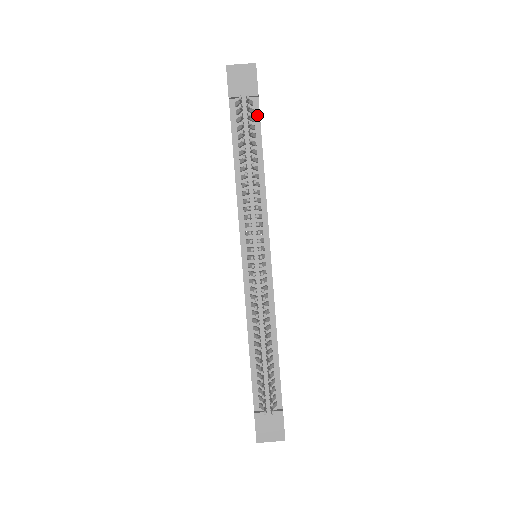
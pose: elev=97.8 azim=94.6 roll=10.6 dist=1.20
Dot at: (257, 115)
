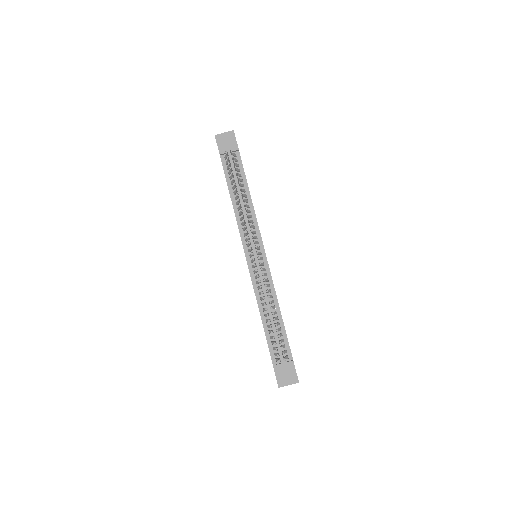
Dot at: (240, 162)
